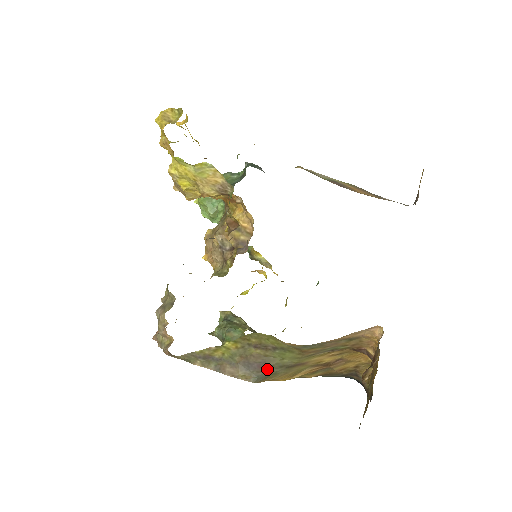
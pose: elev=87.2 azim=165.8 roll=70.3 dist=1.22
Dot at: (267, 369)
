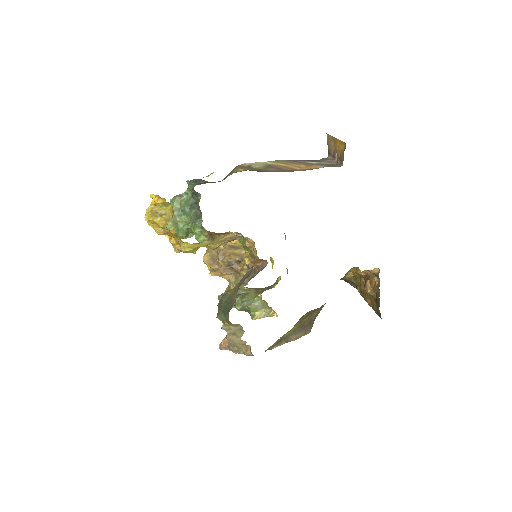
Dot at: (313, 321)
